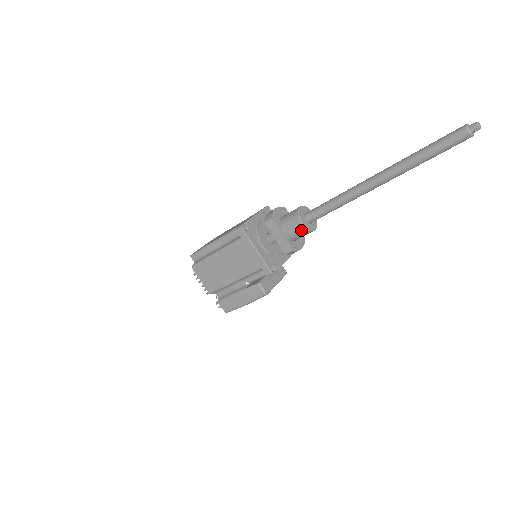
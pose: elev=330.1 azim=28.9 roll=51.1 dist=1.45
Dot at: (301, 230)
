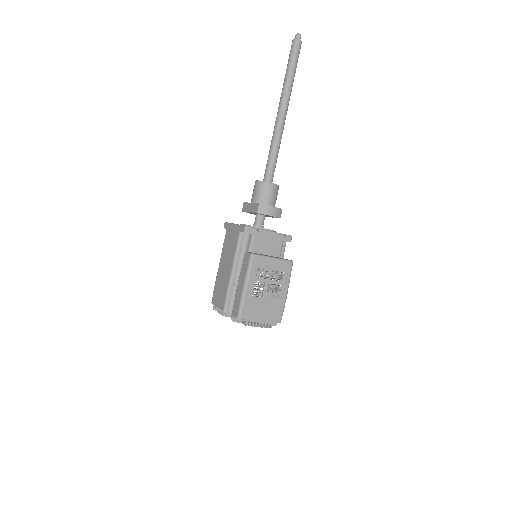
Dot at: (259, 186)
